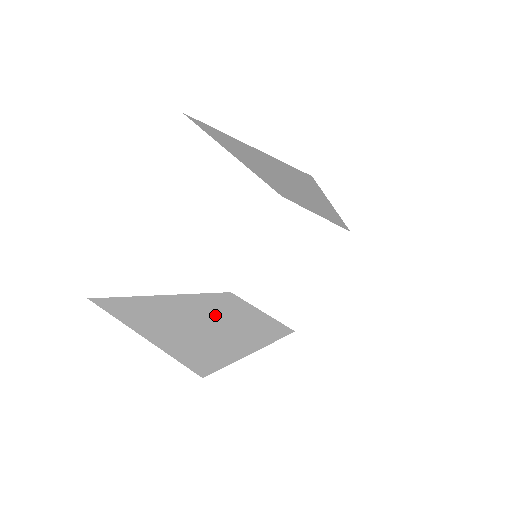
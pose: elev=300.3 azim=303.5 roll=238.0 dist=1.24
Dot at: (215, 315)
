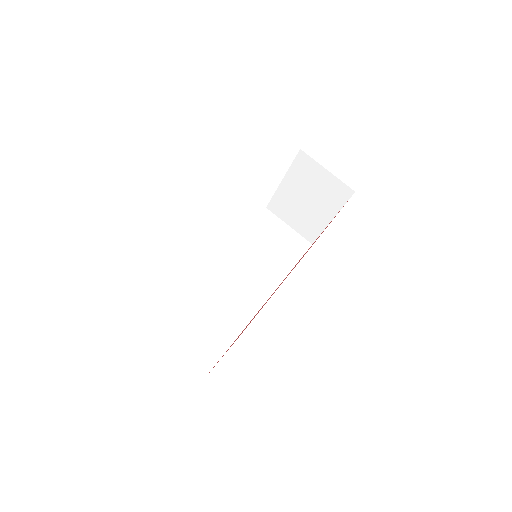
Dot at: (236, 276)
